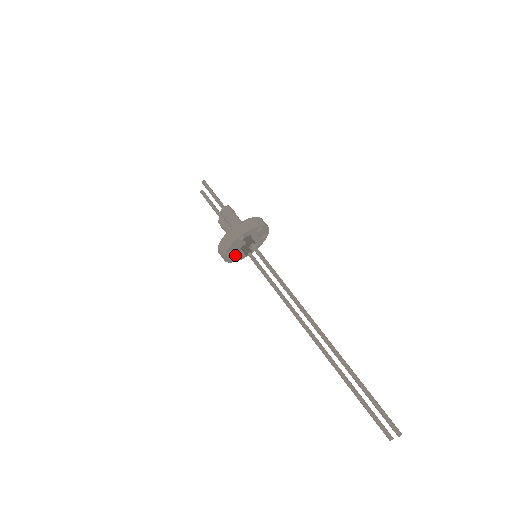
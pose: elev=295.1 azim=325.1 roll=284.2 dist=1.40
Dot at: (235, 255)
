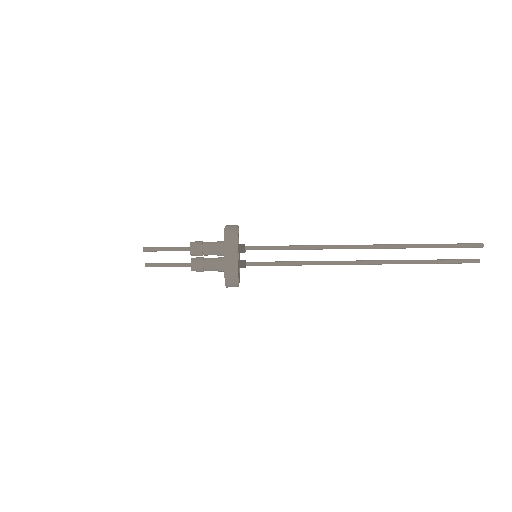
Dot at: occluded
